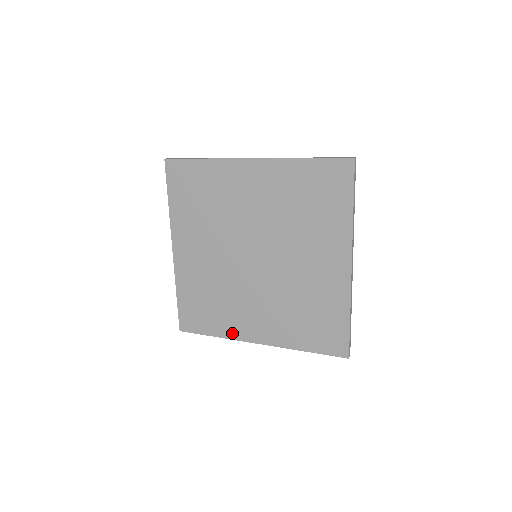
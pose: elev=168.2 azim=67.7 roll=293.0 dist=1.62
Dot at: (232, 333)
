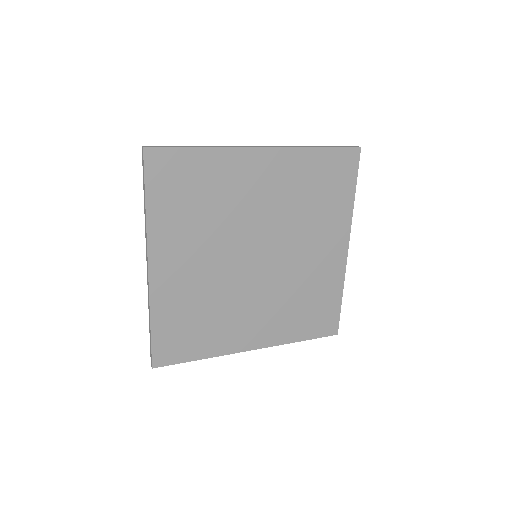
Dot at: (224, 348)
